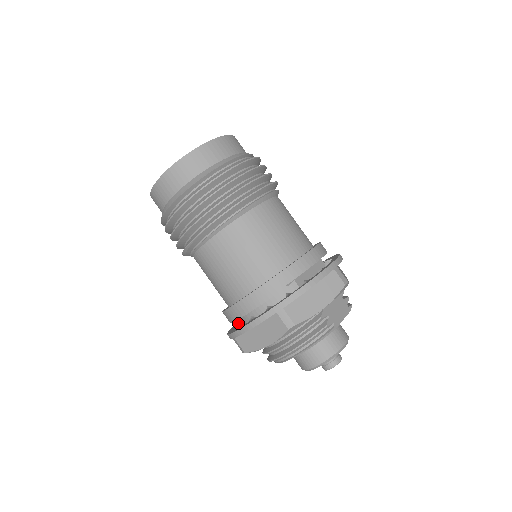
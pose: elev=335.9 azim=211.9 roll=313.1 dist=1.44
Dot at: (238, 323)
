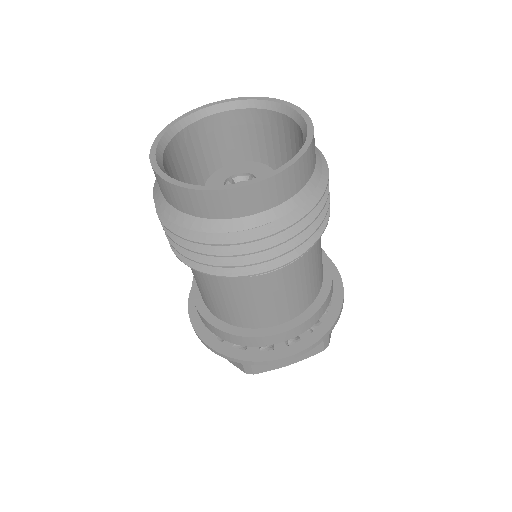
Dot at: occluded
